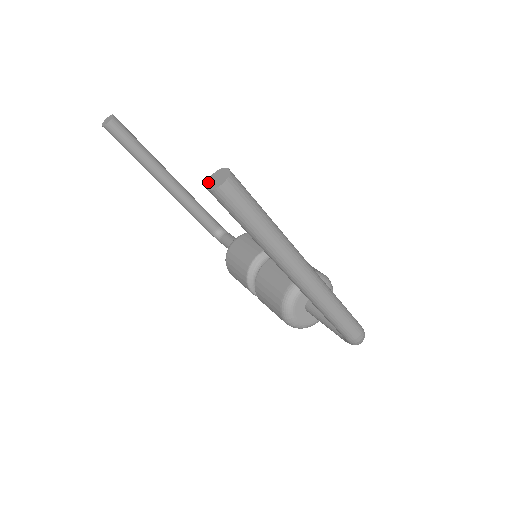
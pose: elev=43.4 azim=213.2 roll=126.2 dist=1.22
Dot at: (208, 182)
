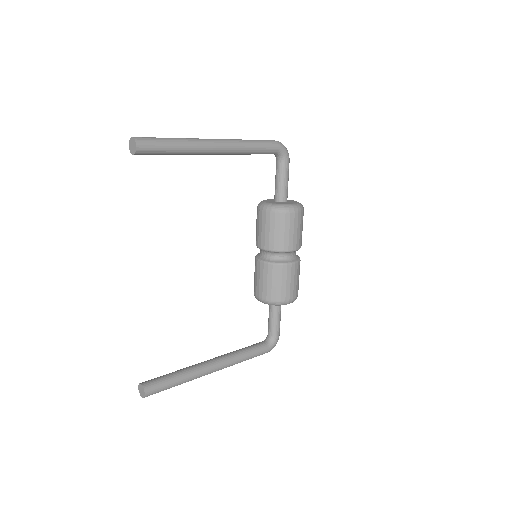
Dot at: (139, 385)
